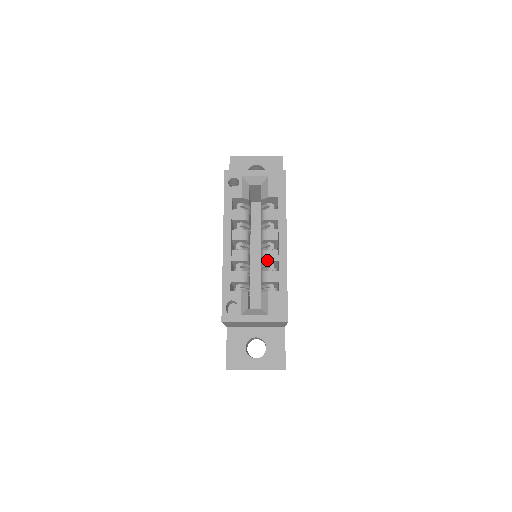
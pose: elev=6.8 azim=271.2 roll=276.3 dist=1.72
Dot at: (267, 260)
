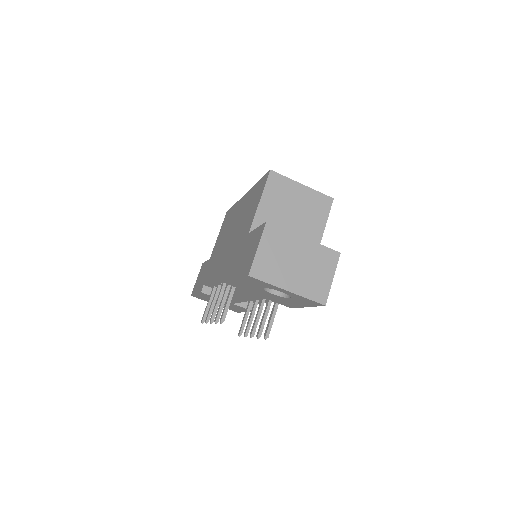
Dot at: occluded
